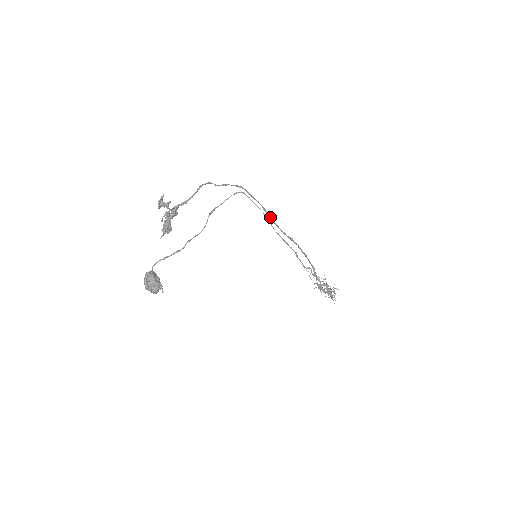
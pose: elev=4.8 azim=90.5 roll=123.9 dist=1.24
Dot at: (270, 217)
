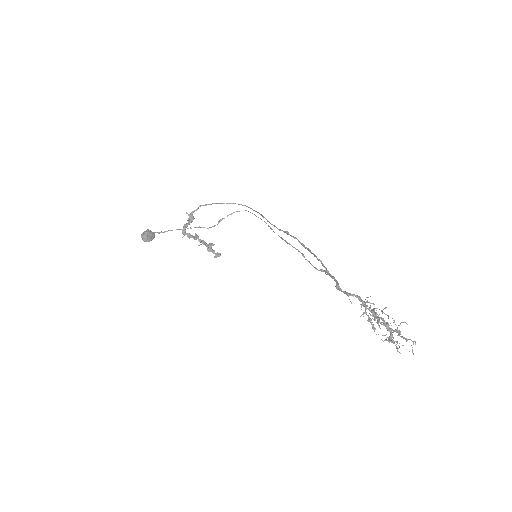
Dot at: (267, 220)
